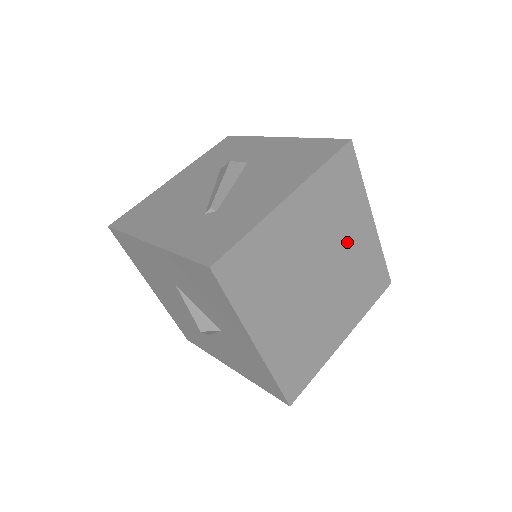
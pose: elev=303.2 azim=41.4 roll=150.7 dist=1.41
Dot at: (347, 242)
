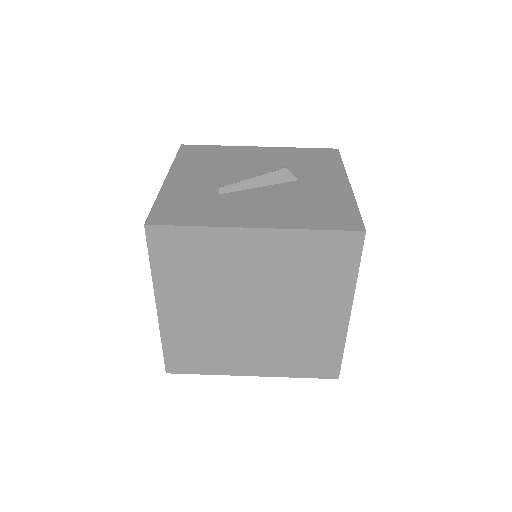
Dot at: (304, 309)
